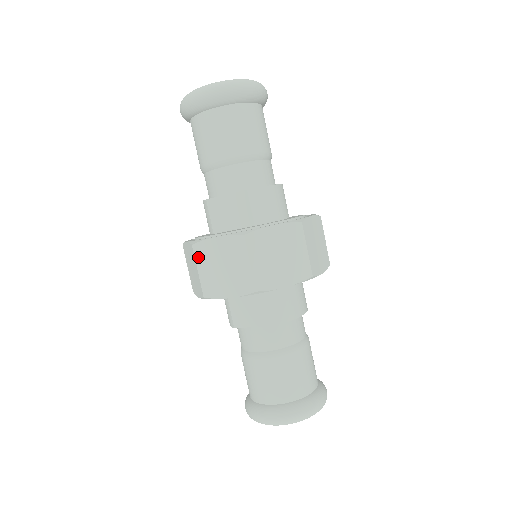
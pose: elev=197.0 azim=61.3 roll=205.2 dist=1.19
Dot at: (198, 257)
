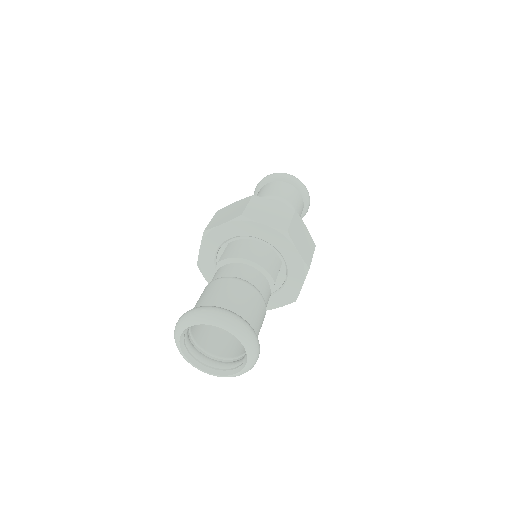
Dot at: occluded
